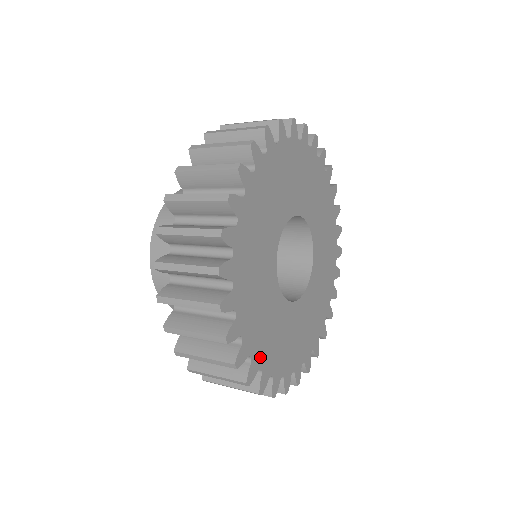
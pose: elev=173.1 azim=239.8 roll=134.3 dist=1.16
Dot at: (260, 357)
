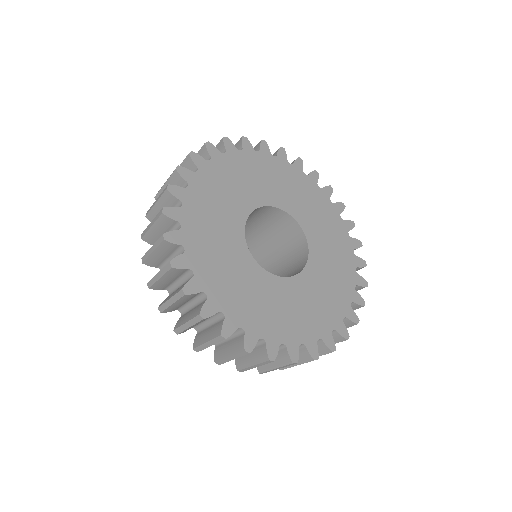
Dot at: (257, 328)
